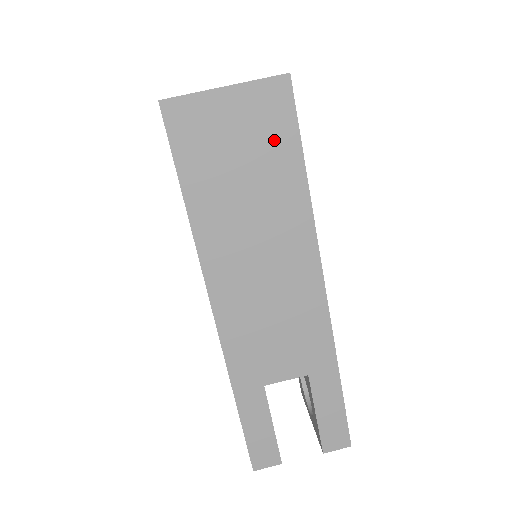
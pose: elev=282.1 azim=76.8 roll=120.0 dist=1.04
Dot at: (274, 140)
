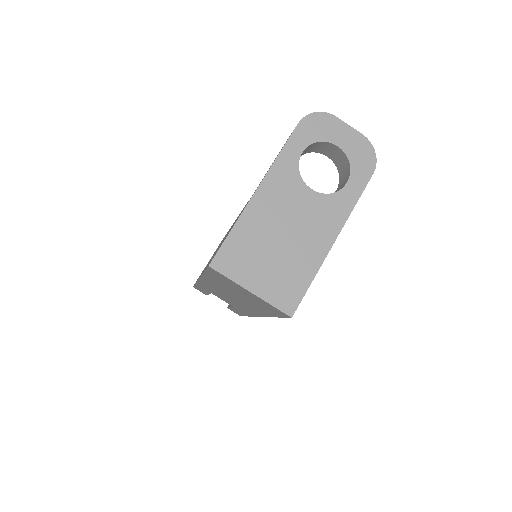
Dot at: (266, 308)
